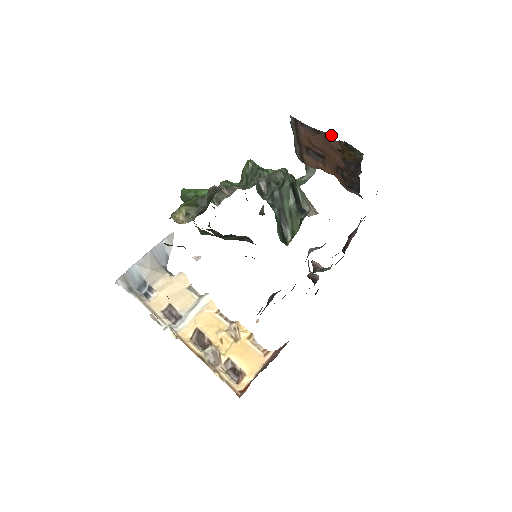
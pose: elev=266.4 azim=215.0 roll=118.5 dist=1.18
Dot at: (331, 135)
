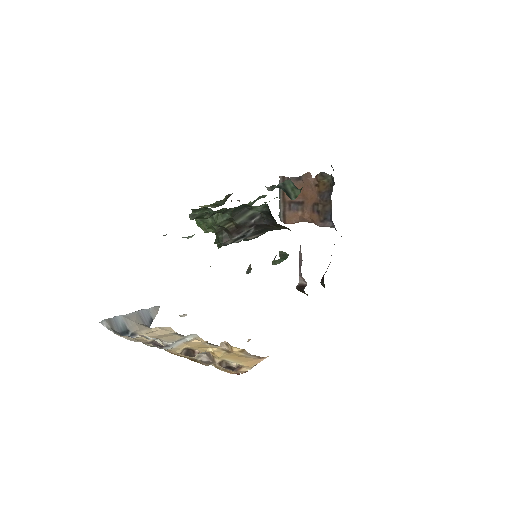
Dot at: (310, 173)
